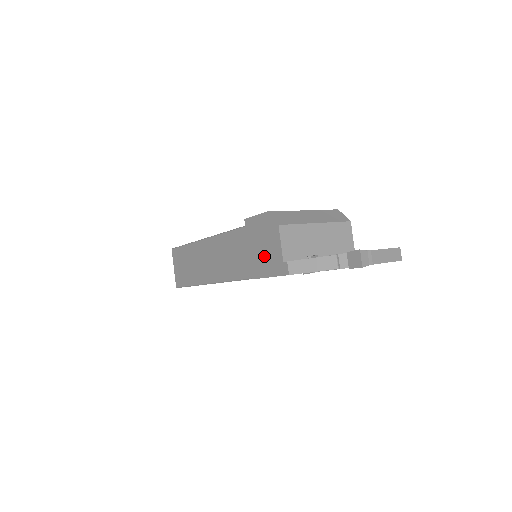
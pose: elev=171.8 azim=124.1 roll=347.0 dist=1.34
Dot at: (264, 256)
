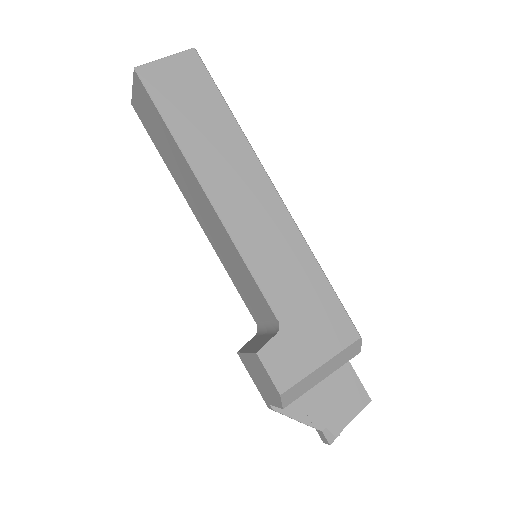
Dot at: (257, 379)
